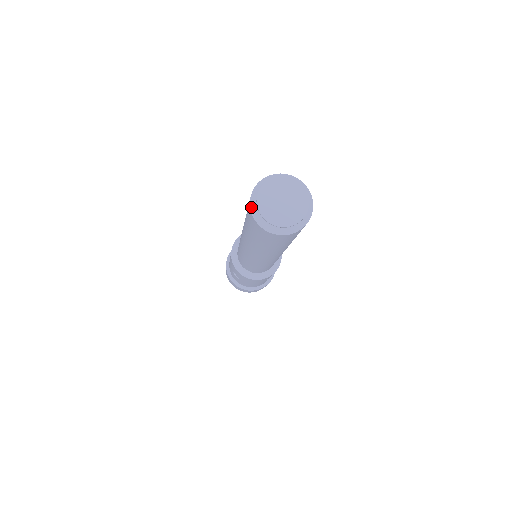
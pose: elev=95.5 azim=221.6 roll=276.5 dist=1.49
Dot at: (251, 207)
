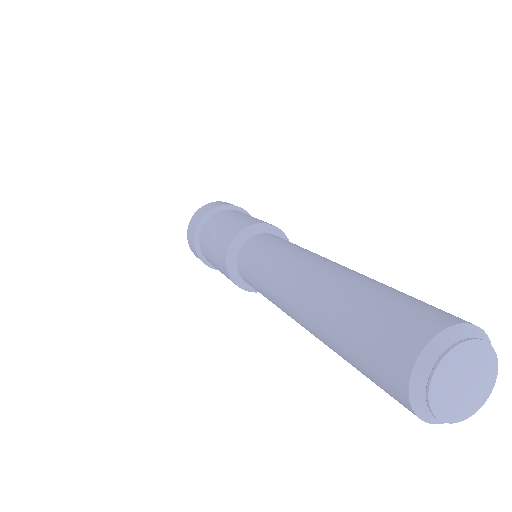
Dot at: (415, 410)
